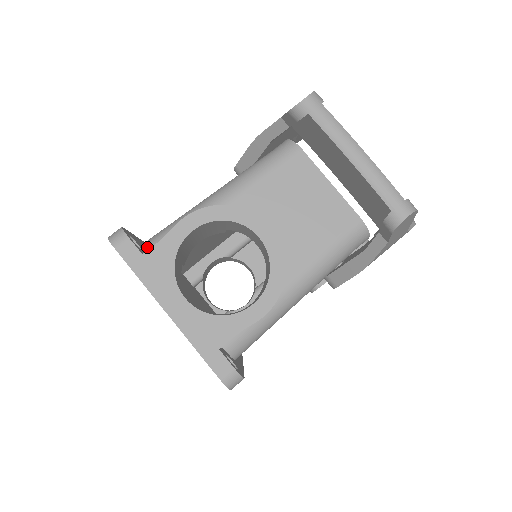
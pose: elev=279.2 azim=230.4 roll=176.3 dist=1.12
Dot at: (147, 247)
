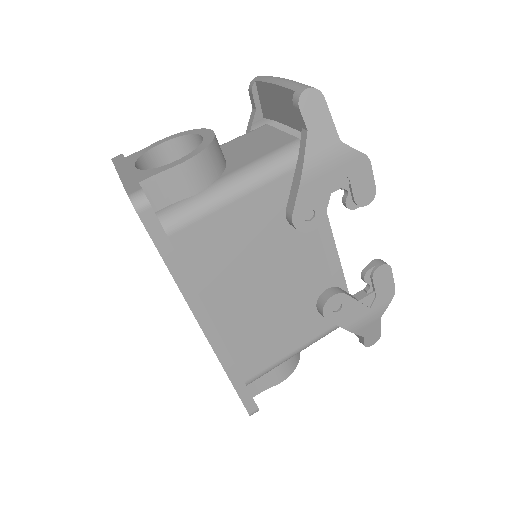
Dot at: occluded
